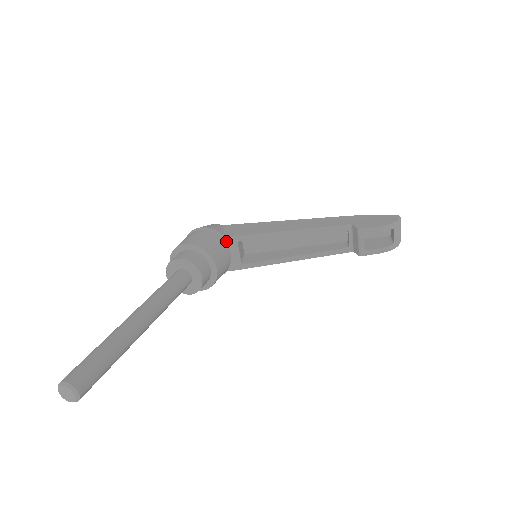
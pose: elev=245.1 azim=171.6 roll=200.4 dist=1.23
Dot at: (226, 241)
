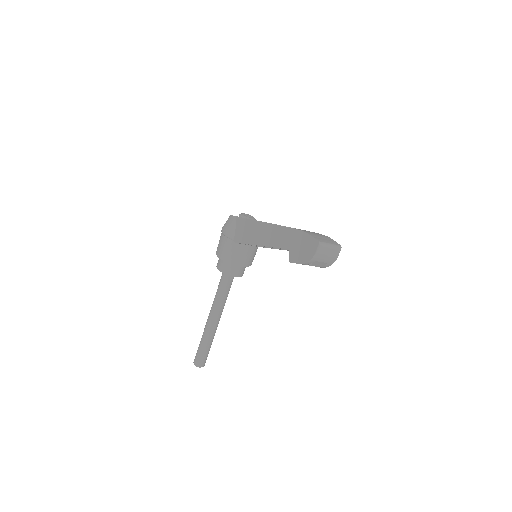
Dot at: (238, 243)
